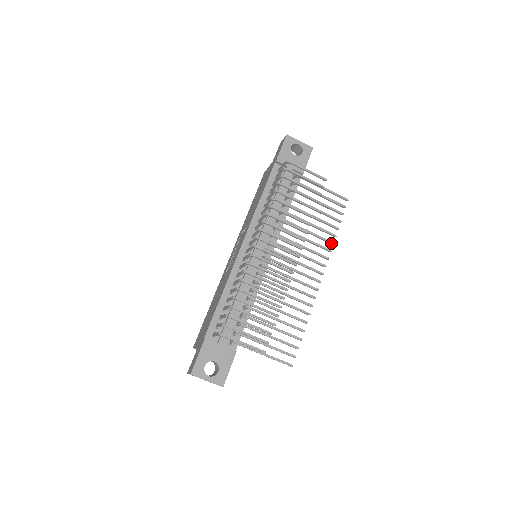
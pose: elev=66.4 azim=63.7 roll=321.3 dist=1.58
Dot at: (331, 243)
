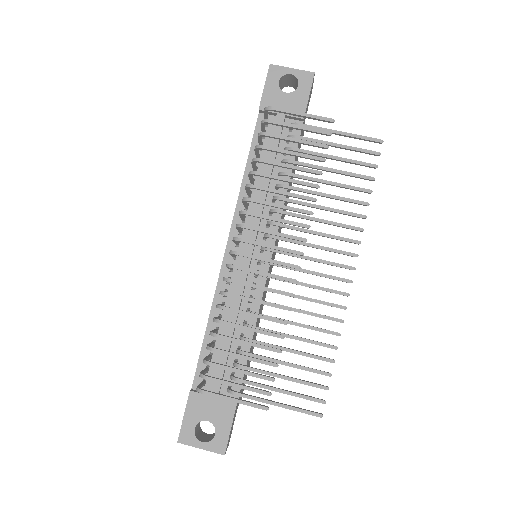
Dot at: (361, 217)
